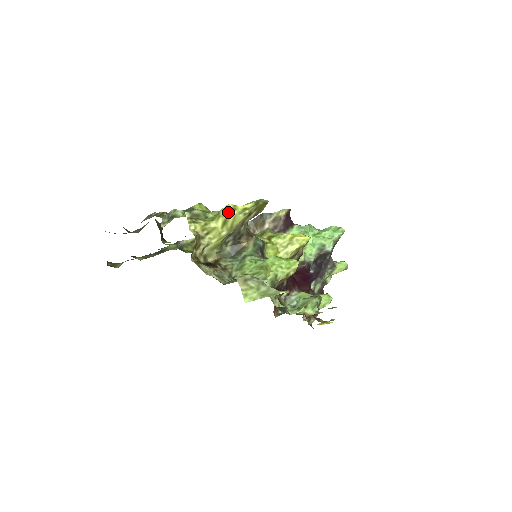
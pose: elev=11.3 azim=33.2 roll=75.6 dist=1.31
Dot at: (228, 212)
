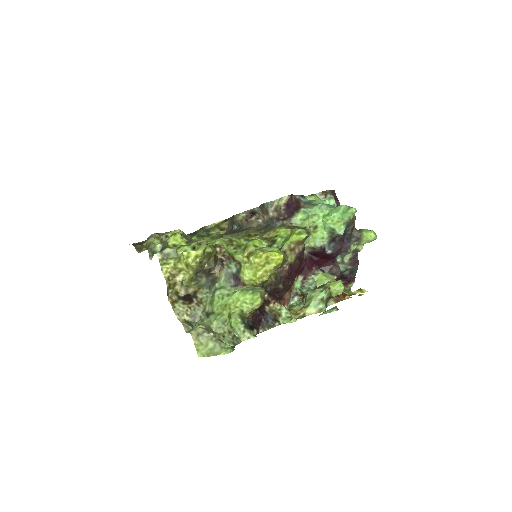
Dot at: (185, 259)
